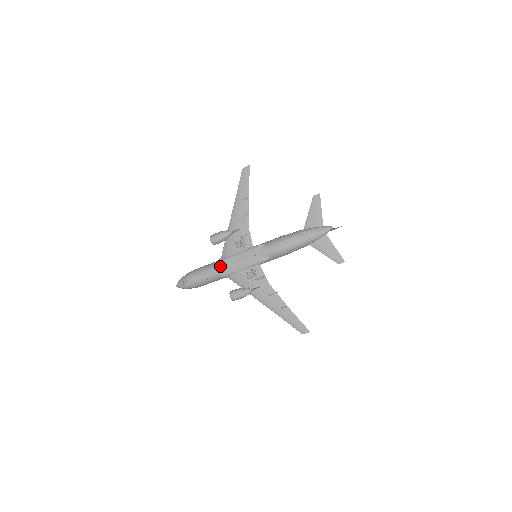
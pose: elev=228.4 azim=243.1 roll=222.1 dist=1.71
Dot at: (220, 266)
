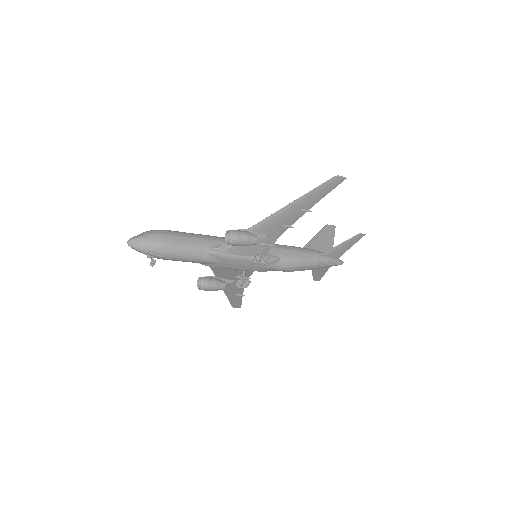
Dot at: (213, 260)
